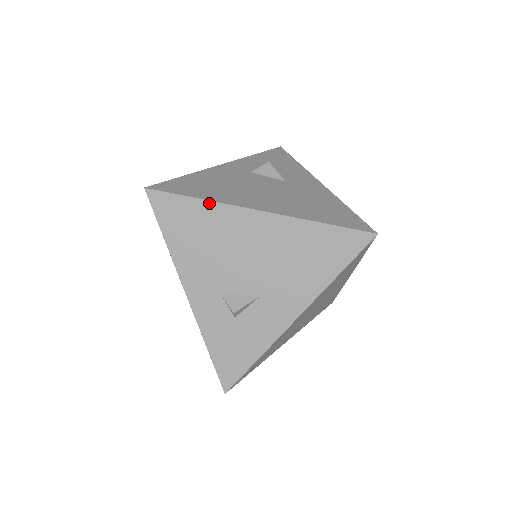
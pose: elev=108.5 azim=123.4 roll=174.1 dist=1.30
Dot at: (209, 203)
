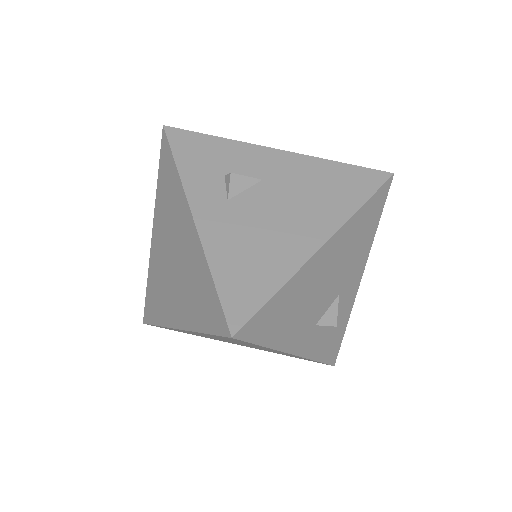
Dot at: (288, 283)
